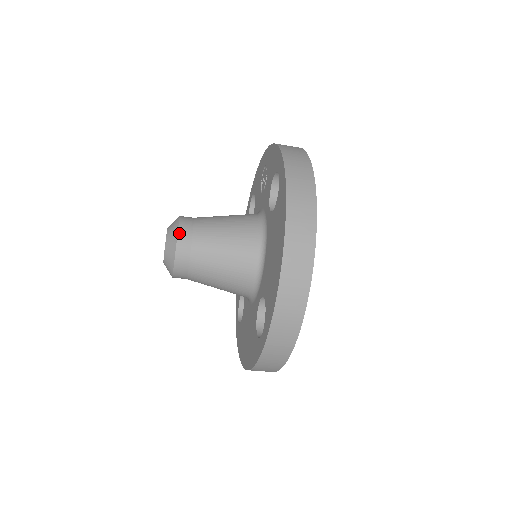
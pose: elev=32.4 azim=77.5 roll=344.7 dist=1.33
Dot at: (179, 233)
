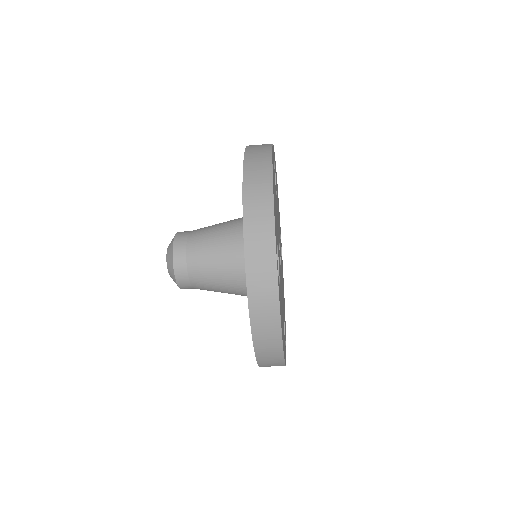
Dot at: (176, 235)
